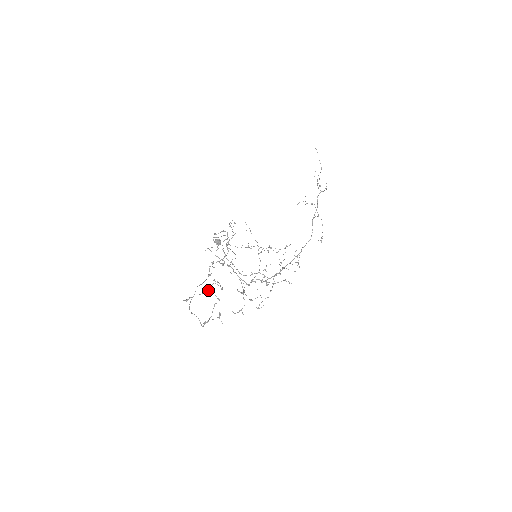
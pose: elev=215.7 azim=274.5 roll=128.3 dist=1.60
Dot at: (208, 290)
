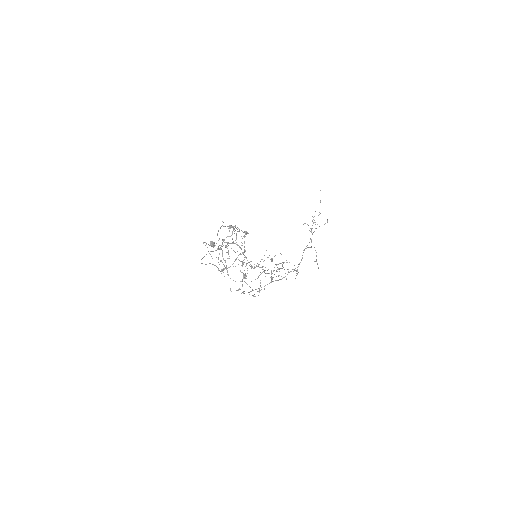
Dot at: (246, 231)
